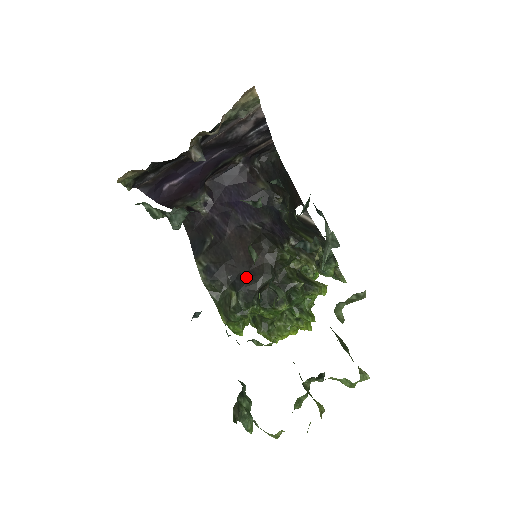
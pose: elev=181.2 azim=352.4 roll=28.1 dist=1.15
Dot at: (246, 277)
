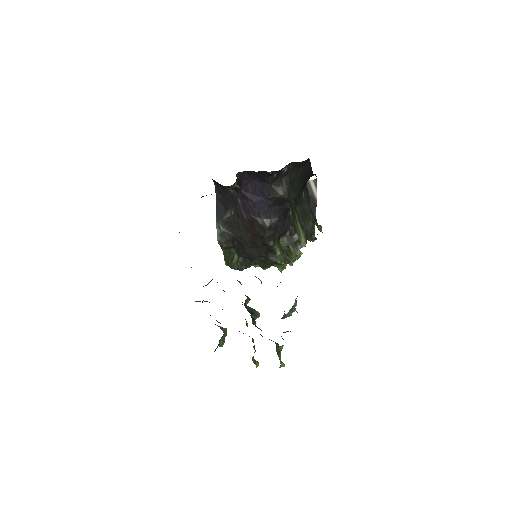
Dot at: (247, 251)
